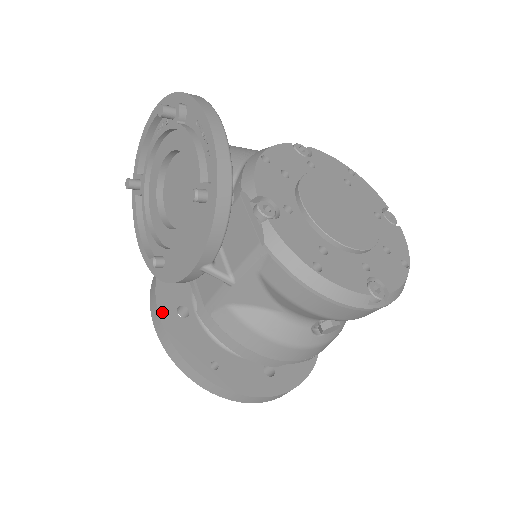
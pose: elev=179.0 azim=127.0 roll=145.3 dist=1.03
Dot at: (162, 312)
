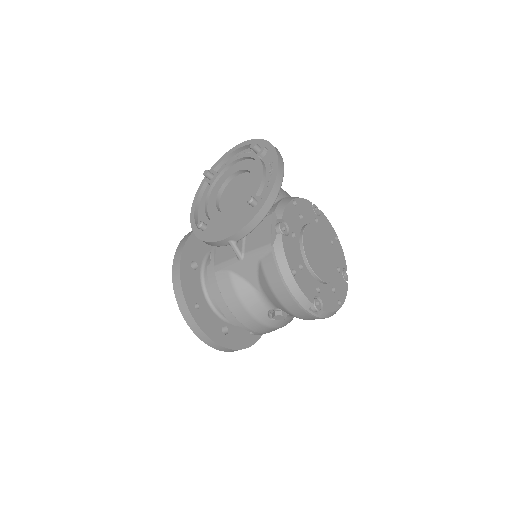
Dot at: (183, 258)
